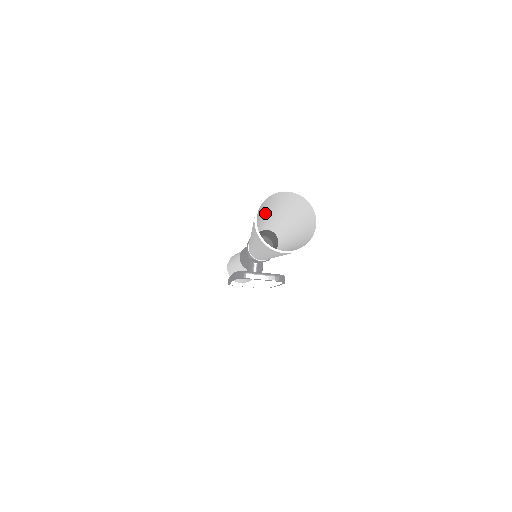
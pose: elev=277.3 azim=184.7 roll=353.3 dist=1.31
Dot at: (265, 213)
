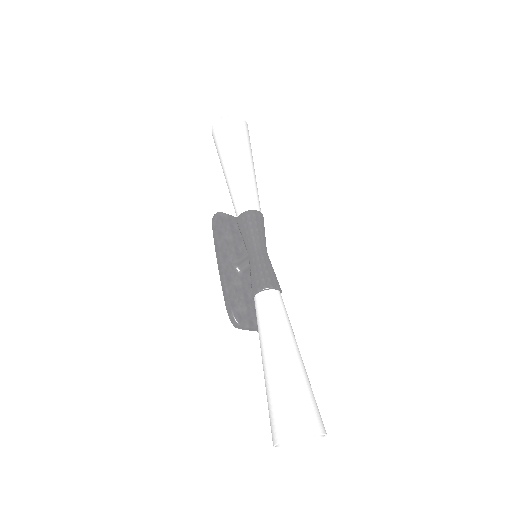
Dot at: (292, 377)
